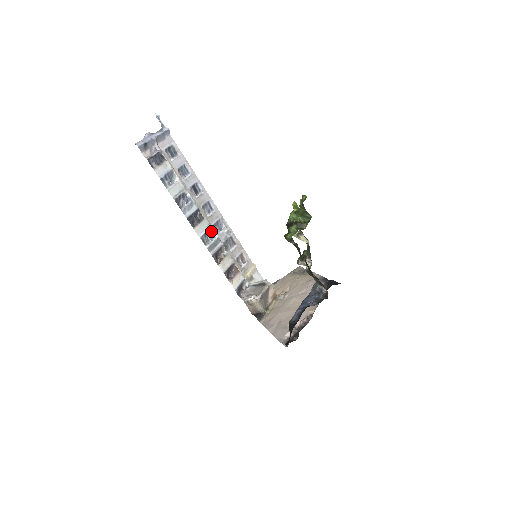
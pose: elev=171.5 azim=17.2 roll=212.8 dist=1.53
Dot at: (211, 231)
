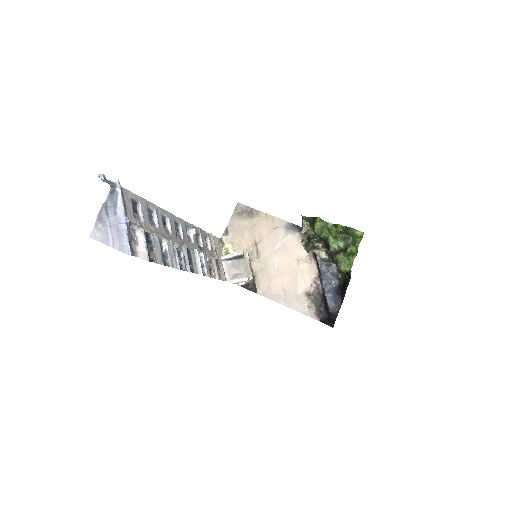
Dot at: (197, 254)
